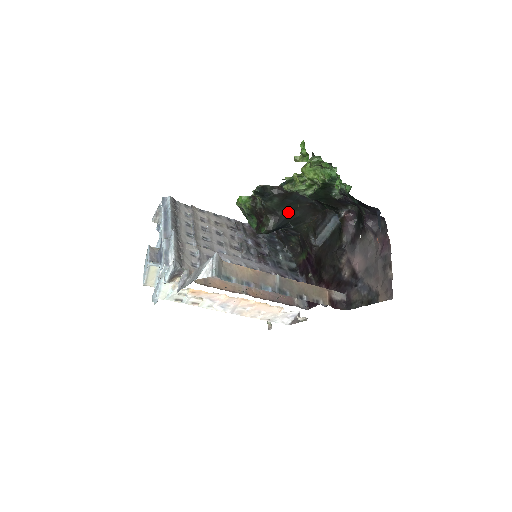
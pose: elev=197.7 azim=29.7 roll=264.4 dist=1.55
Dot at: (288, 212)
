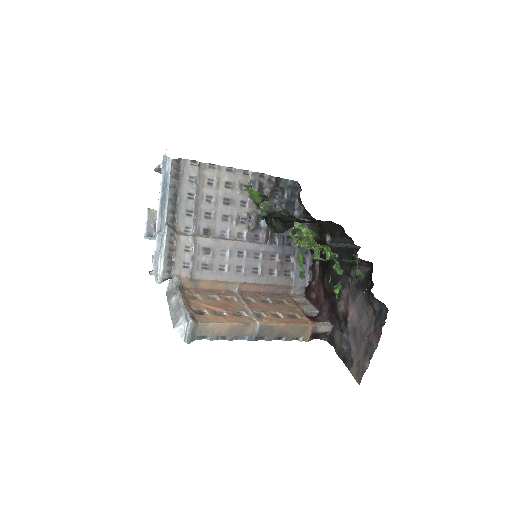
Dot at: (301, 222)
